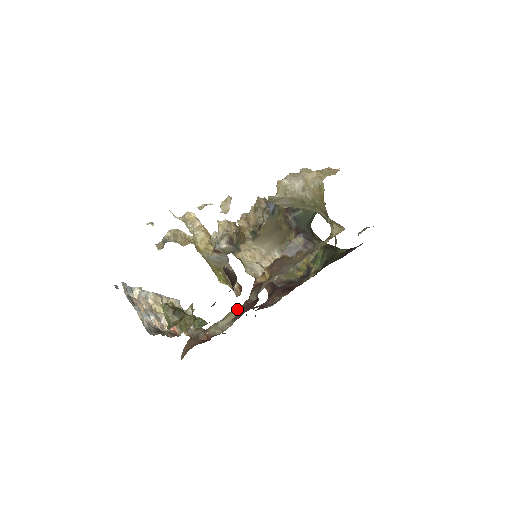
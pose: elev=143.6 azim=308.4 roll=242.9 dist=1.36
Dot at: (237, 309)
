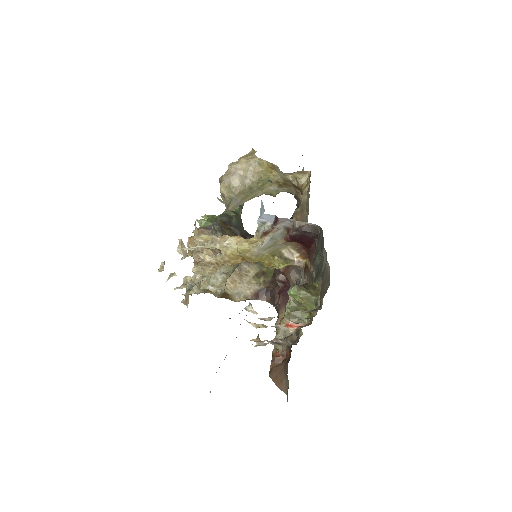
Dot at: (279, 313)
